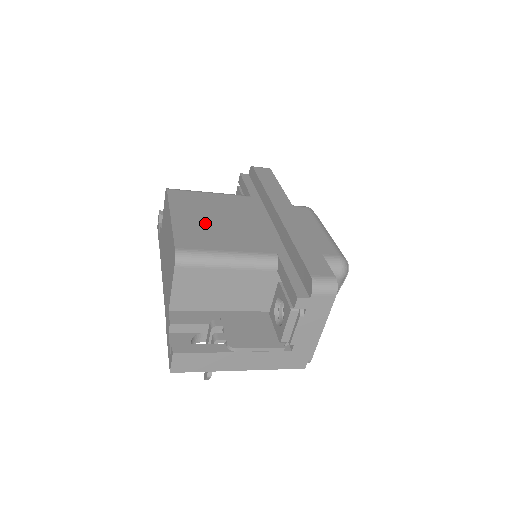
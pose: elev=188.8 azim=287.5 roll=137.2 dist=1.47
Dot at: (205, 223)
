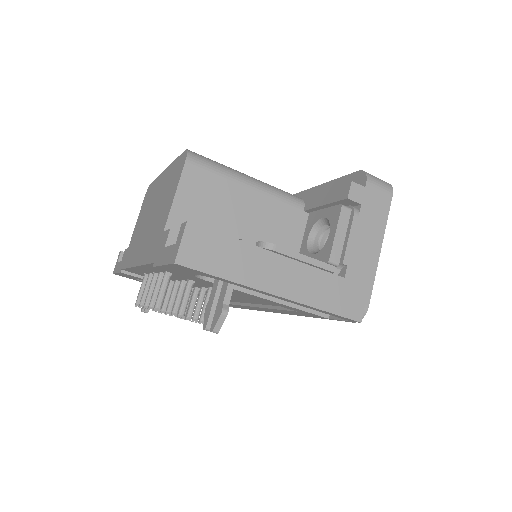
Dot at: occluded
